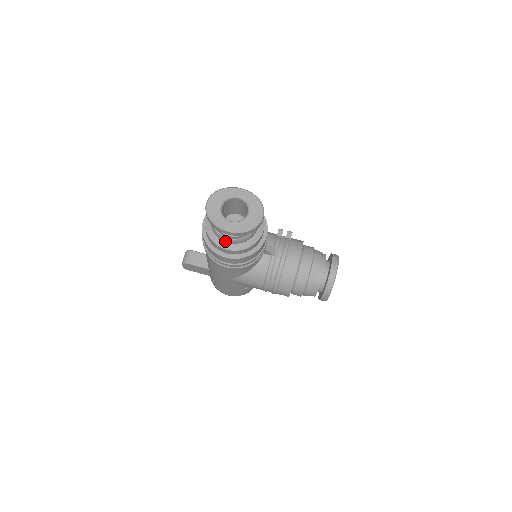
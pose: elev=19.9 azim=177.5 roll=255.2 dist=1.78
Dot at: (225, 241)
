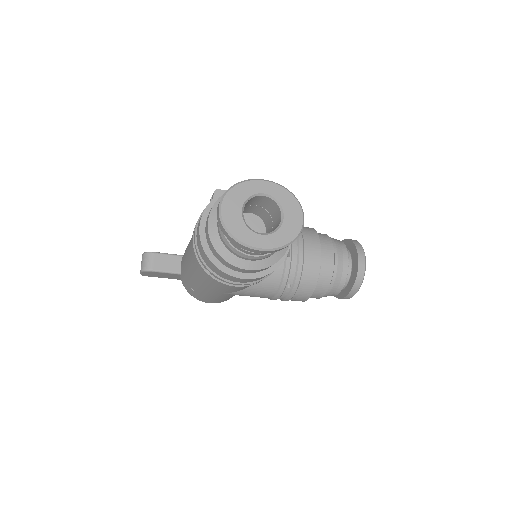
Dot at: (245, 259)
